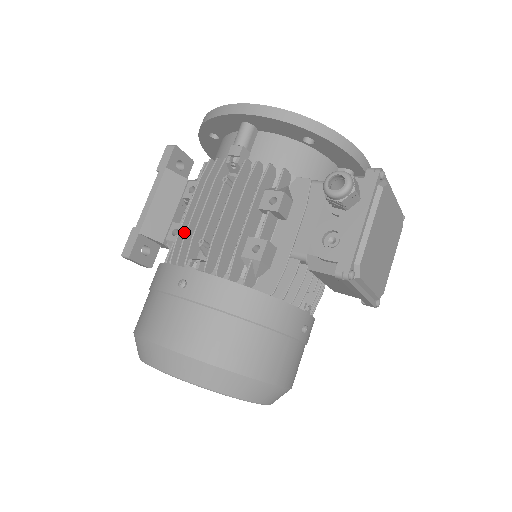
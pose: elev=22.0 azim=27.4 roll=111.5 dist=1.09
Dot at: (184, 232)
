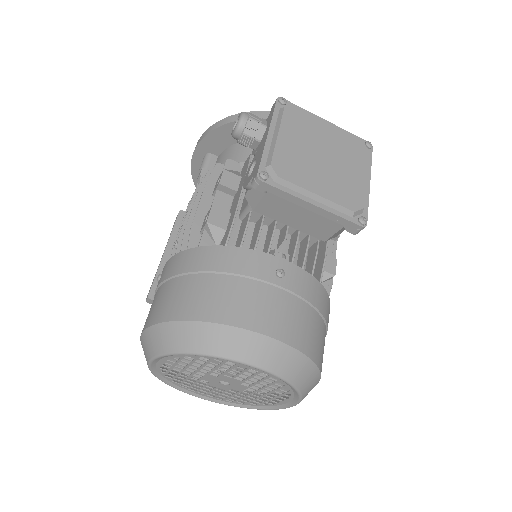
Dot at: occluded
